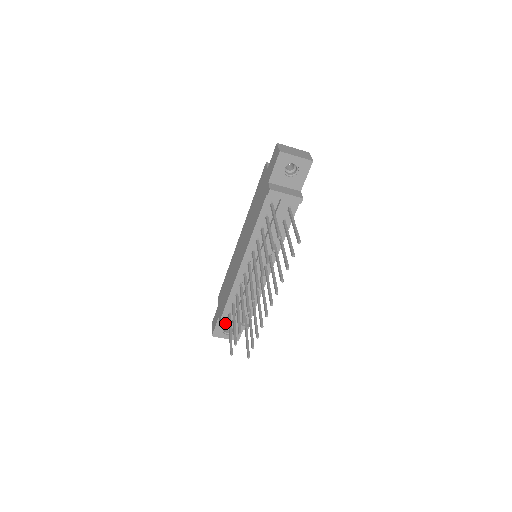
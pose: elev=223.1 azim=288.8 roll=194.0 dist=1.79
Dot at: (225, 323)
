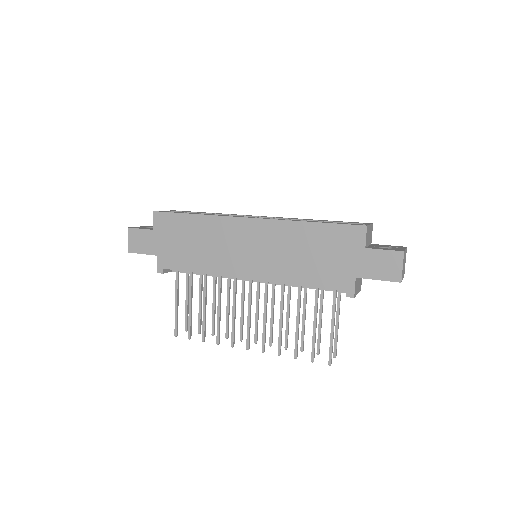
Dot at: (165, 272)
